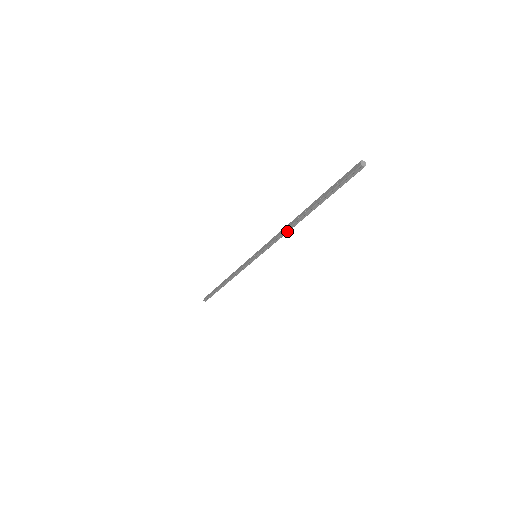
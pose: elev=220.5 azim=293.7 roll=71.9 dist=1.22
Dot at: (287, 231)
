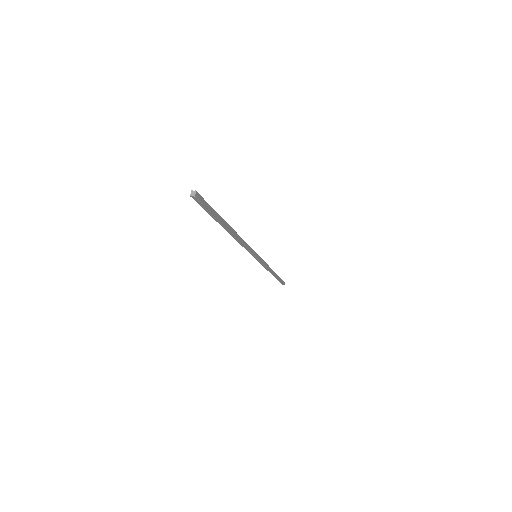
Dot at: (239, 240)
